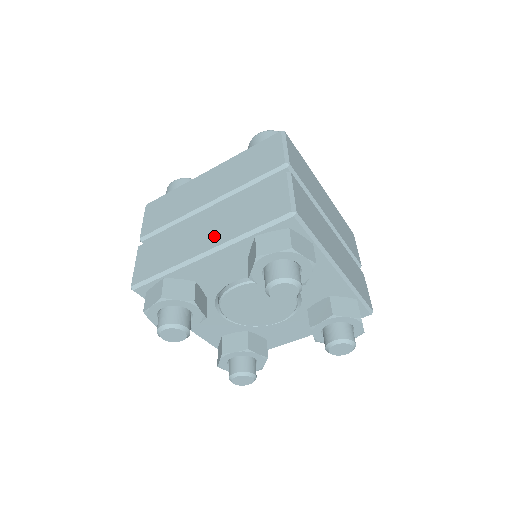
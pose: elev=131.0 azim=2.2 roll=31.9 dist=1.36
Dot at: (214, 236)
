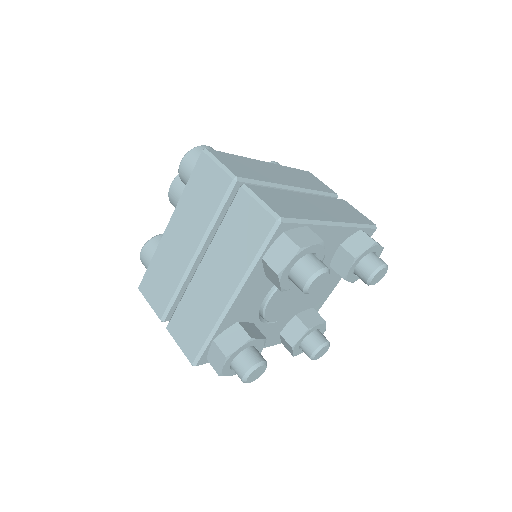
Dot at: (226, 281)
